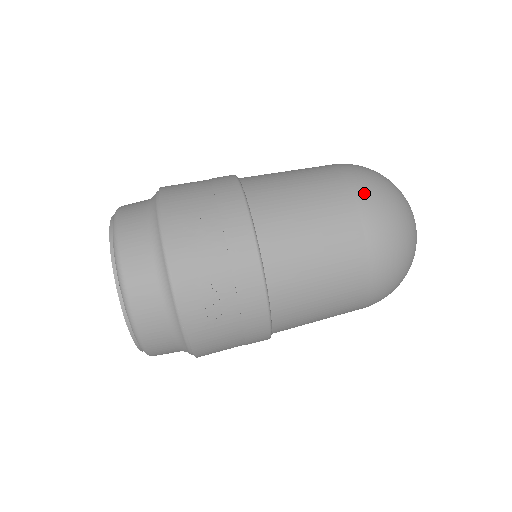
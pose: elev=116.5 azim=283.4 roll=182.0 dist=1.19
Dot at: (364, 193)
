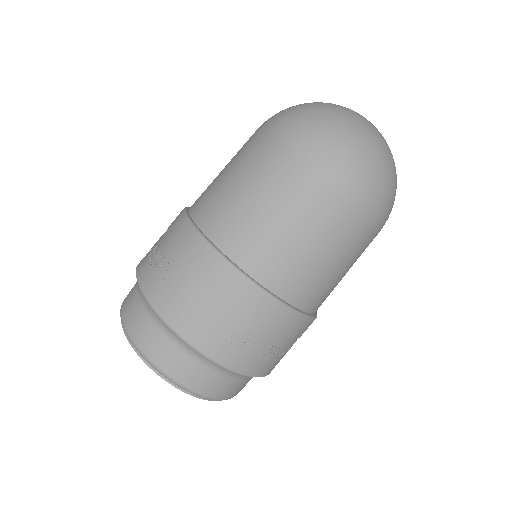
Dot at: (356, 197)
